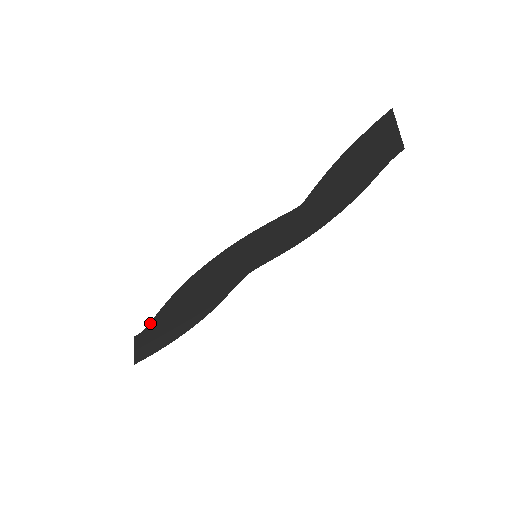
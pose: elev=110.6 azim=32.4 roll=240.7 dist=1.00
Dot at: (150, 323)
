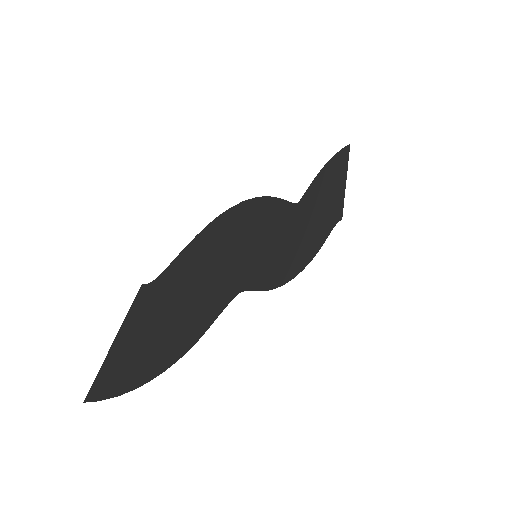
Dot at: (164, 272)
